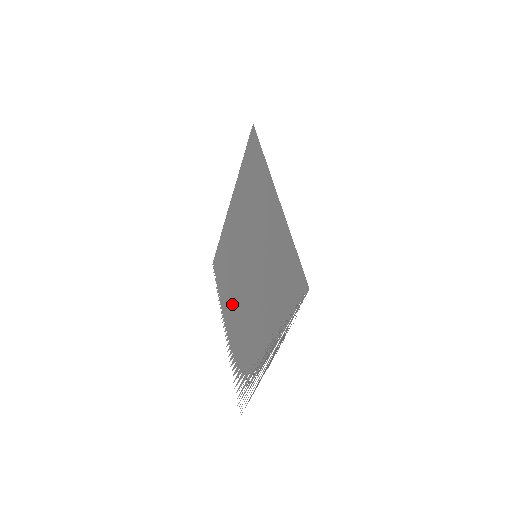
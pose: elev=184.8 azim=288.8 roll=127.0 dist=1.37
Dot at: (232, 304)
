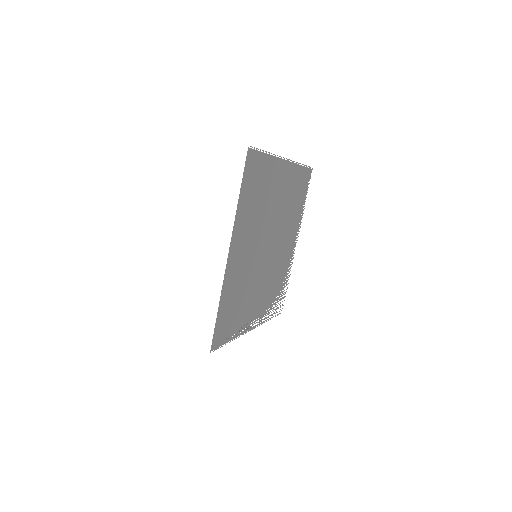
Dot at: (285, 243)
